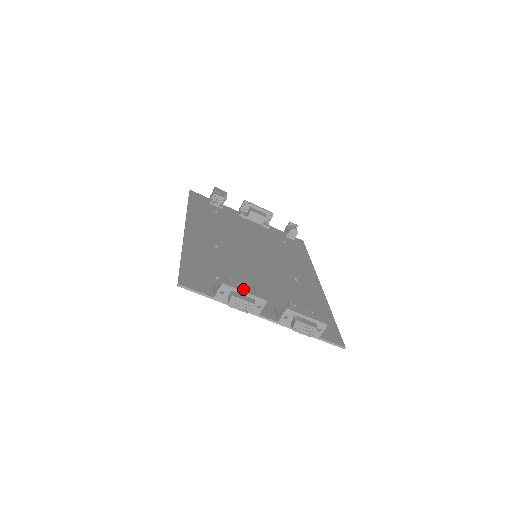
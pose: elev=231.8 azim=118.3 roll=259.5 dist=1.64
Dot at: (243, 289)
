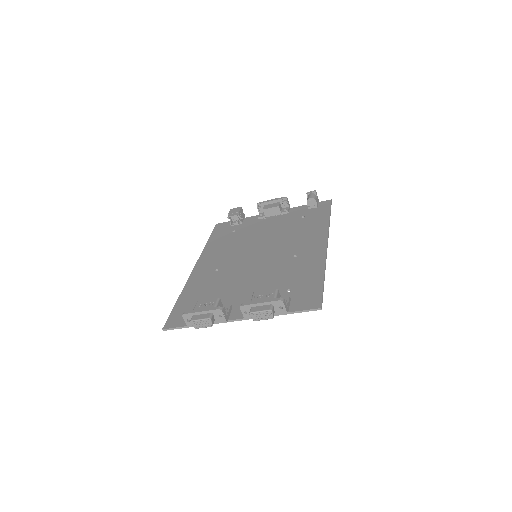
Dot at: (200, 310)
